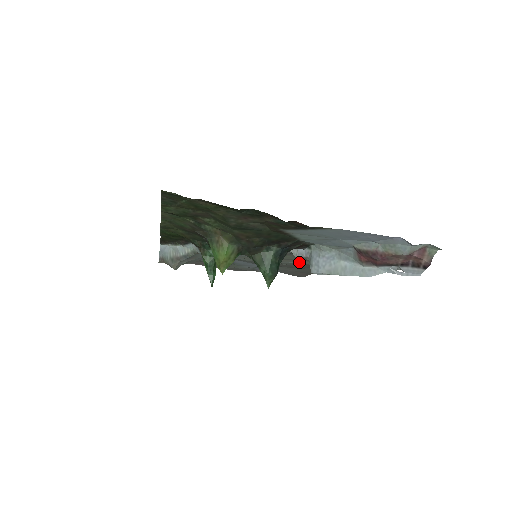
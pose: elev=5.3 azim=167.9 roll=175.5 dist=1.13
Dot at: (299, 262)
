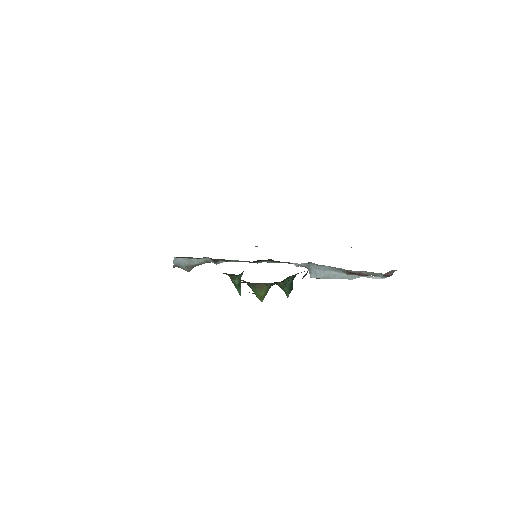
Dot at: occluded
